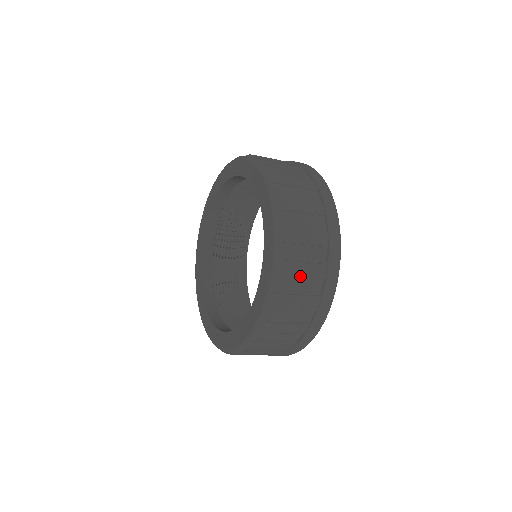
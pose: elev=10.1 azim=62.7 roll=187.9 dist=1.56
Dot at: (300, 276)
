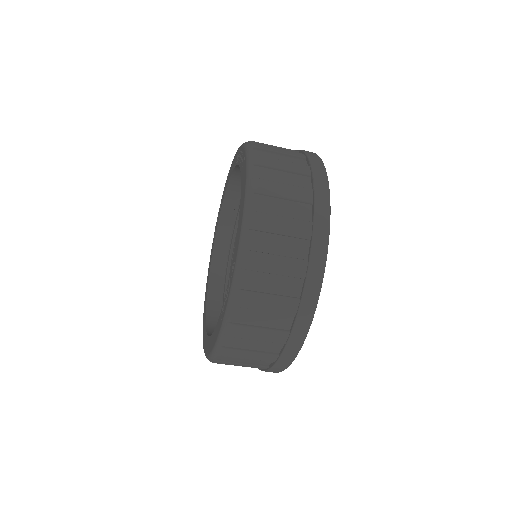
Dot at: (277, 151)
